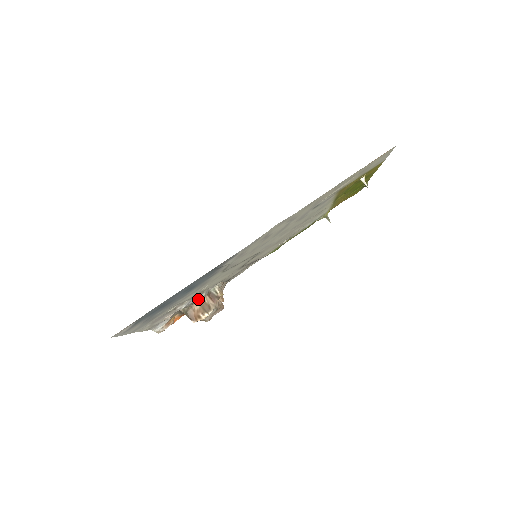
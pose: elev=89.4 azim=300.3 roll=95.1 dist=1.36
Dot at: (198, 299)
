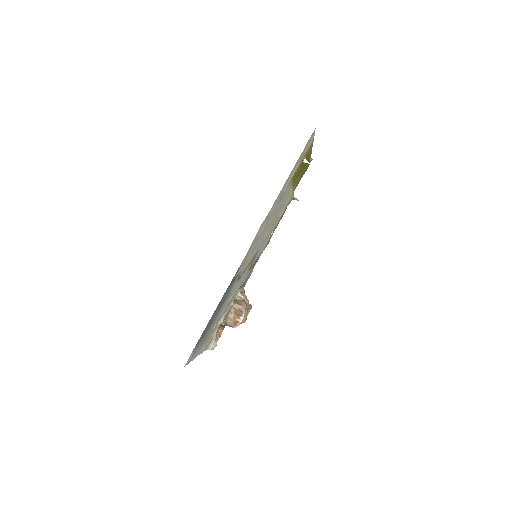
Dot at: (230, 309)
